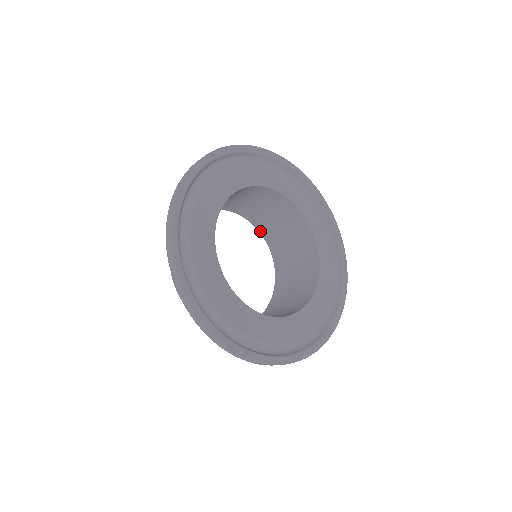
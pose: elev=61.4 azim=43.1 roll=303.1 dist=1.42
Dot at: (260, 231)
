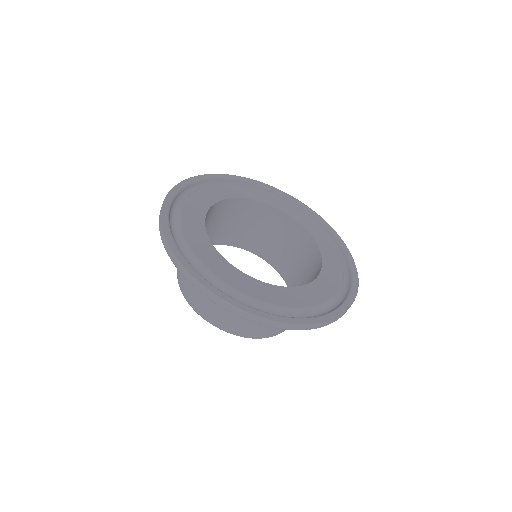
Dot at: (275, 267)
